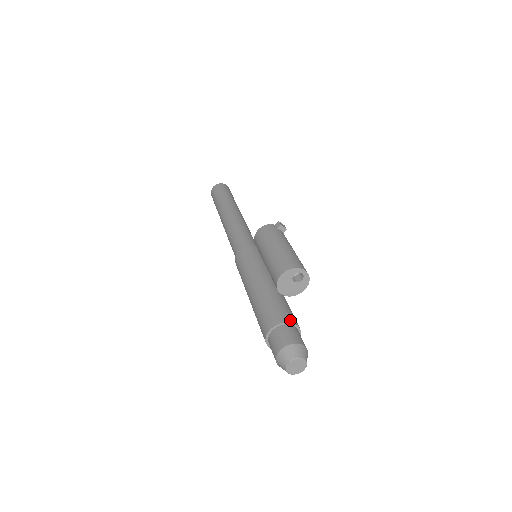
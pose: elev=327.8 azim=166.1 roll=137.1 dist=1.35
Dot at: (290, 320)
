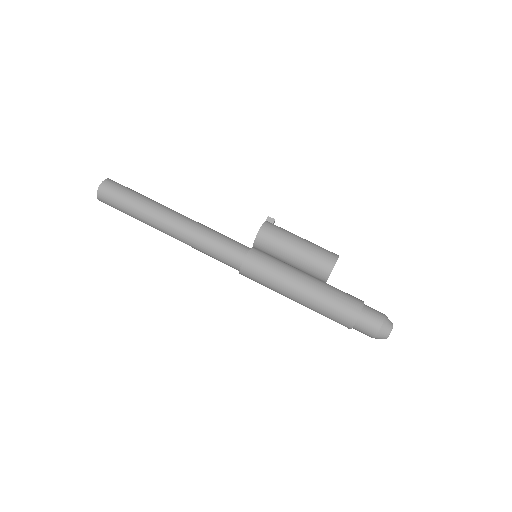
Dot at: (362, 301)
